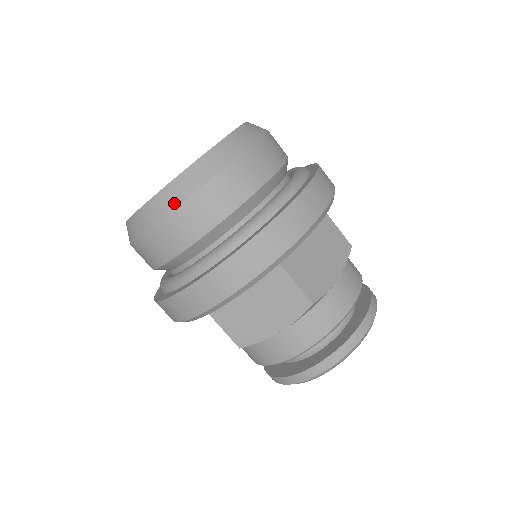
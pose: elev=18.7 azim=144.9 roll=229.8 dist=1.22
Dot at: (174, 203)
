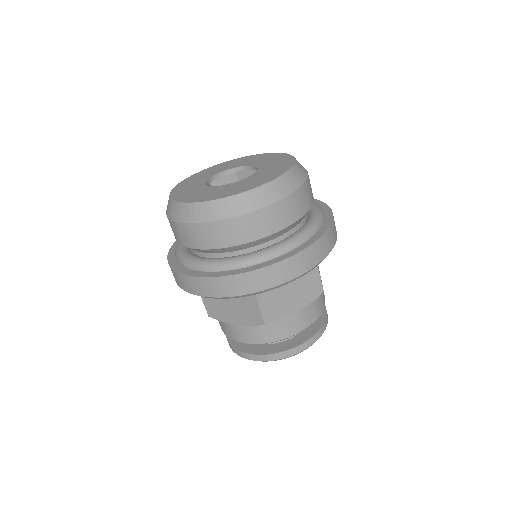
Dot at: (277, 196)
